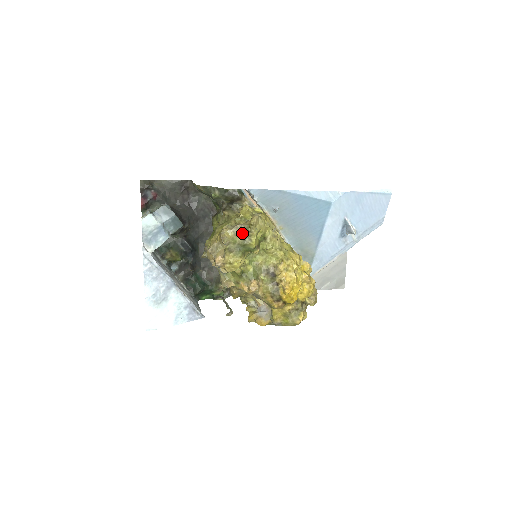
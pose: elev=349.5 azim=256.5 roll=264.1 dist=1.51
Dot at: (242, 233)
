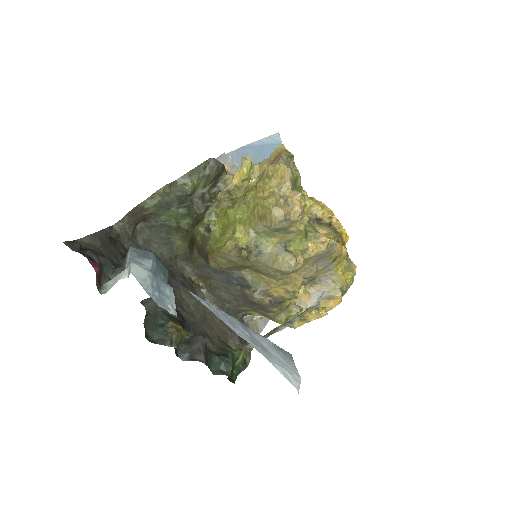
Dot at: (288, 164)
